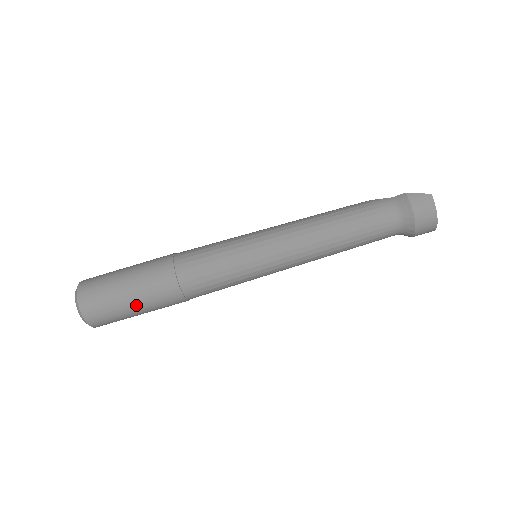
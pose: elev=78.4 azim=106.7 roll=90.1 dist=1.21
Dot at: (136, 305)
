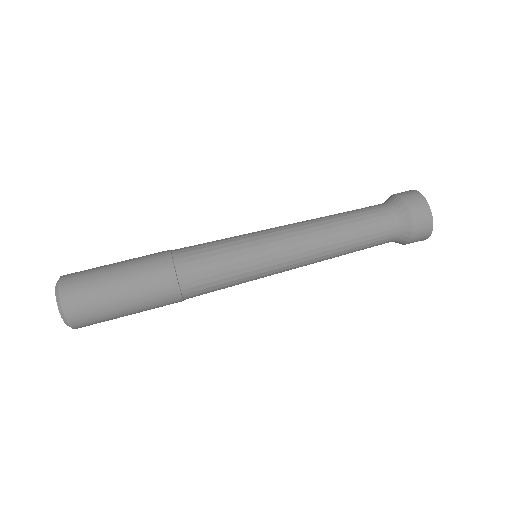
Dot at: (120, 269)
